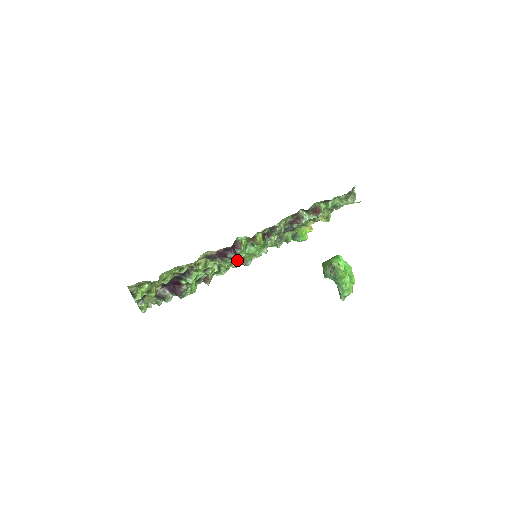
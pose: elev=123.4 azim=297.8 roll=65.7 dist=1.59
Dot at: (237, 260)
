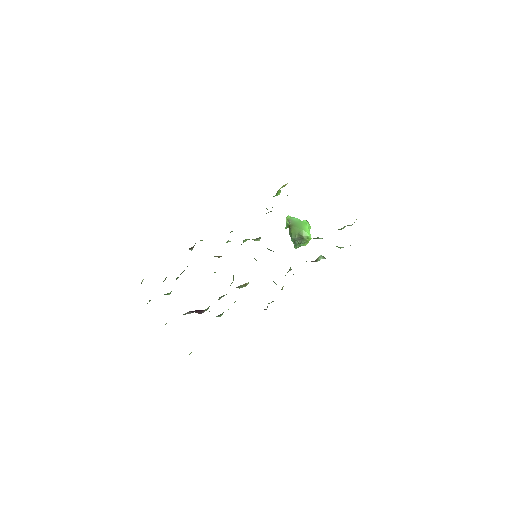
Dot at: (228, 241)
